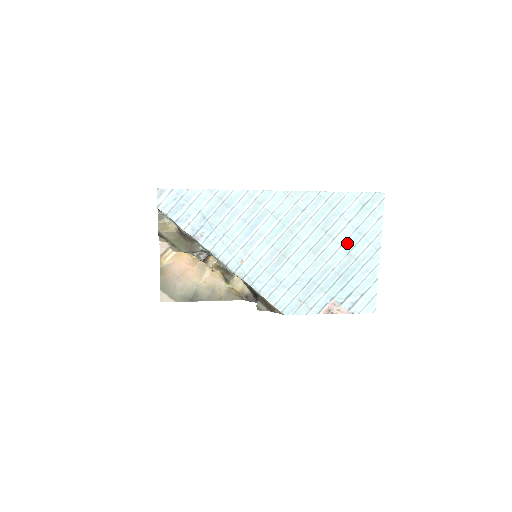
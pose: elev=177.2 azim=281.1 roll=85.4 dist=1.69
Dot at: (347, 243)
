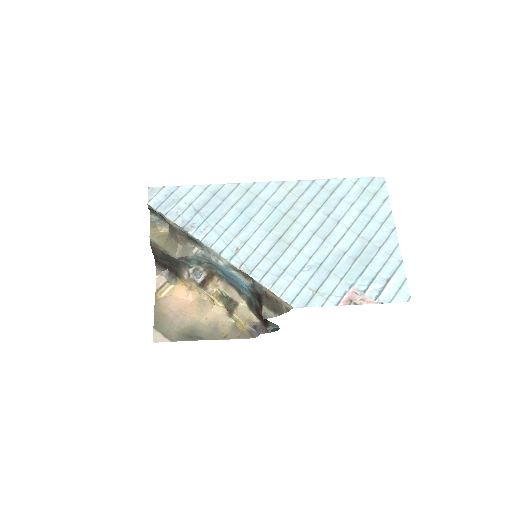
Dot at: (355, 225)
